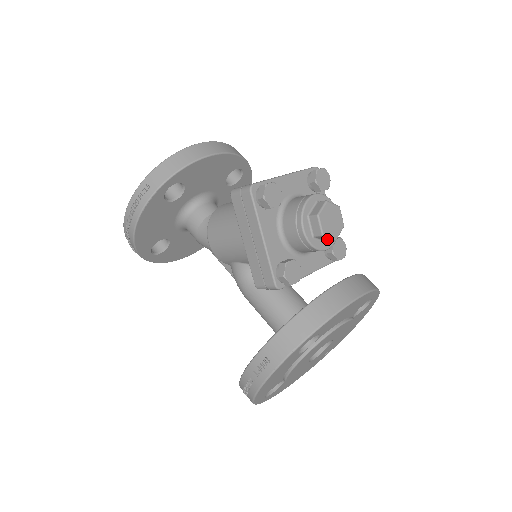
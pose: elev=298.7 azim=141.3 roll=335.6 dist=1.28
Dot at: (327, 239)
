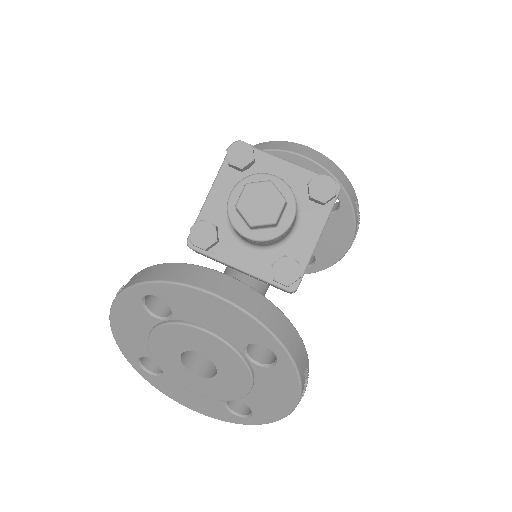
Dot at: (244, 219)
